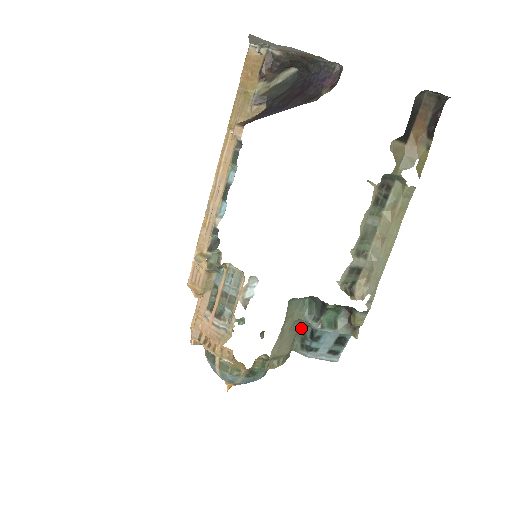
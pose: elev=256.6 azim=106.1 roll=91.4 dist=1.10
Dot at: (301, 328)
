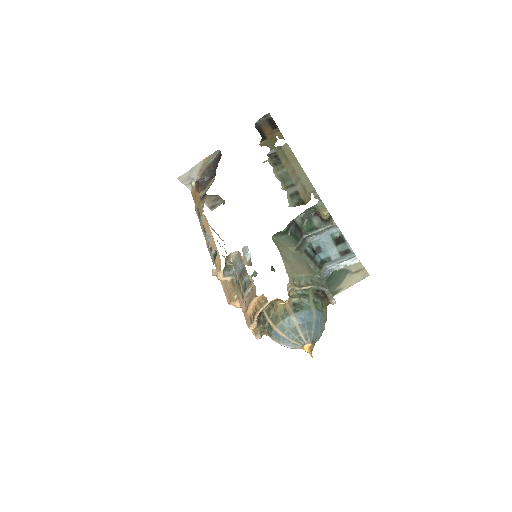
Dot at: (307, 257)
